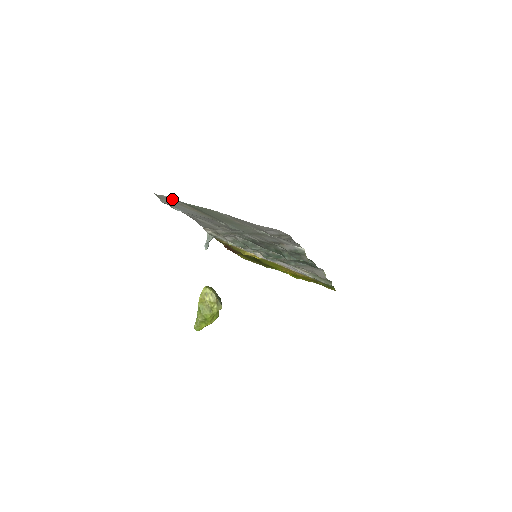
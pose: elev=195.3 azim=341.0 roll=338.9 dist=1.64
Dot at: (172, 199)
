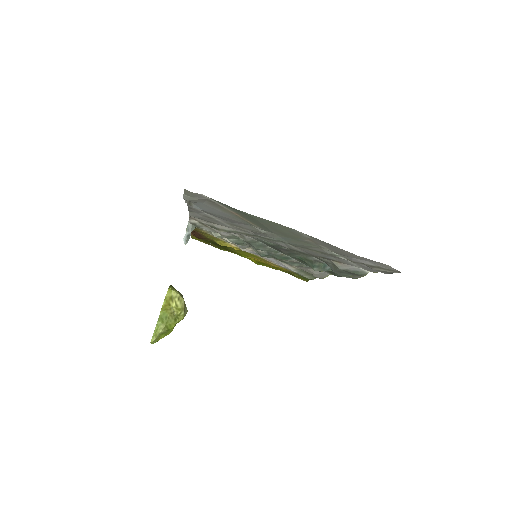
Dot at: (211, 199)
